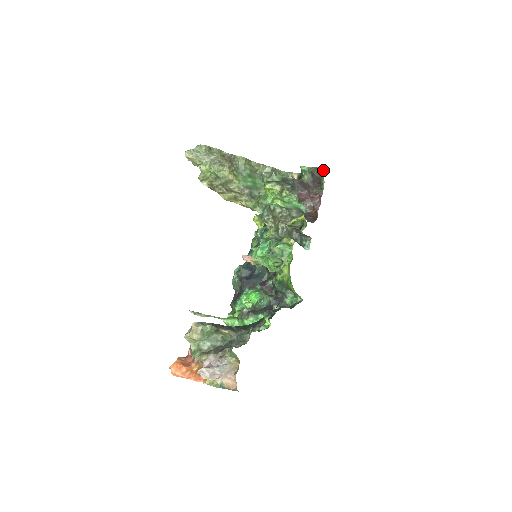
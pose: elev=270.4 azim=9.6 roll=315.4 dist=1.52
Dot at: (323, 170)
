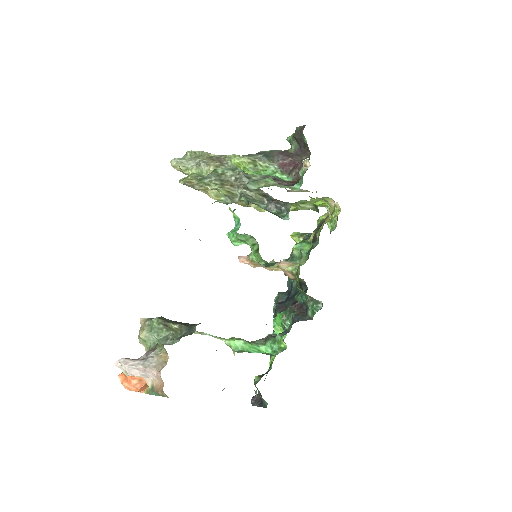
Dot at: (302, 128)
